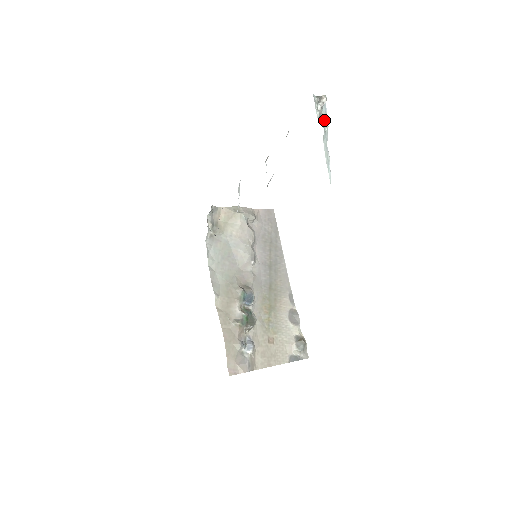
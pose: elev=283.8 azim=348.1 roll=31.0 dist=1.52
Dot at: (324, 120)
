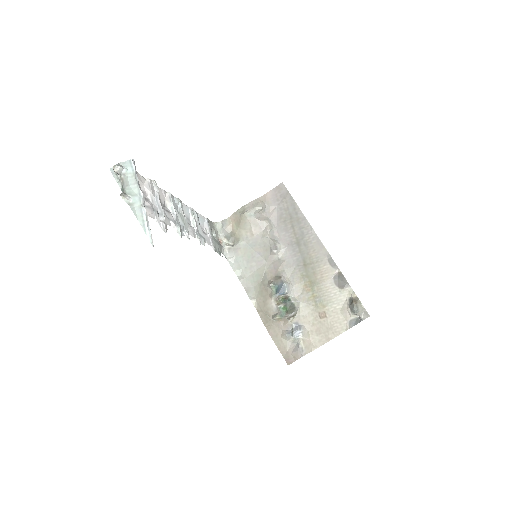
Dot at: (132, 182)
